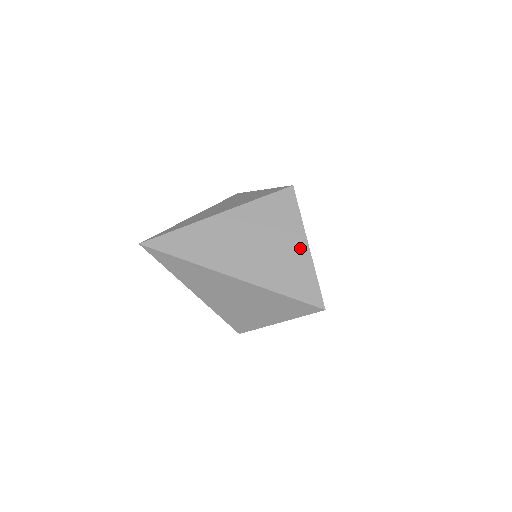
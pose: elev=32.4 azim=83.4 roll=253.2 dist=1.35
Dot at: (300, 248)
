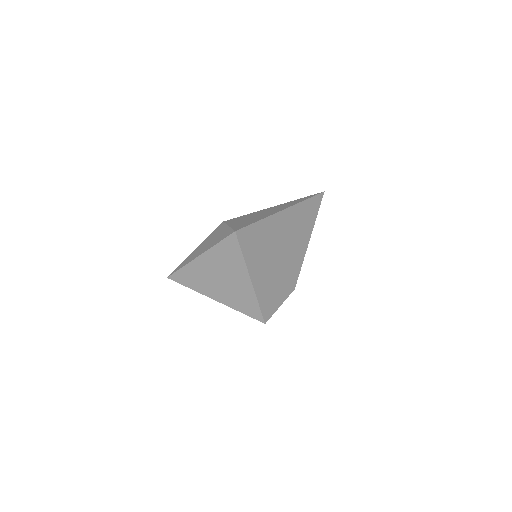
Dot at: (245, 280)
